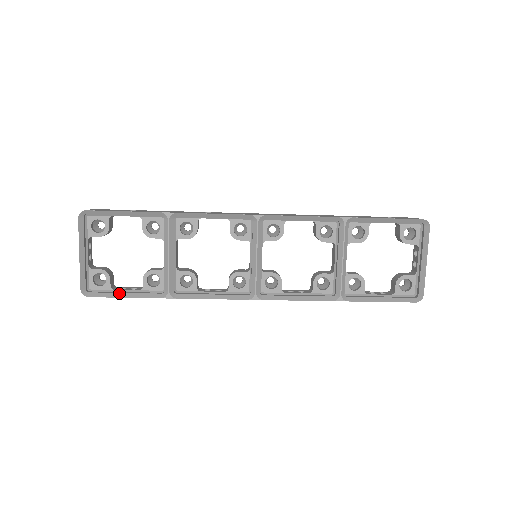
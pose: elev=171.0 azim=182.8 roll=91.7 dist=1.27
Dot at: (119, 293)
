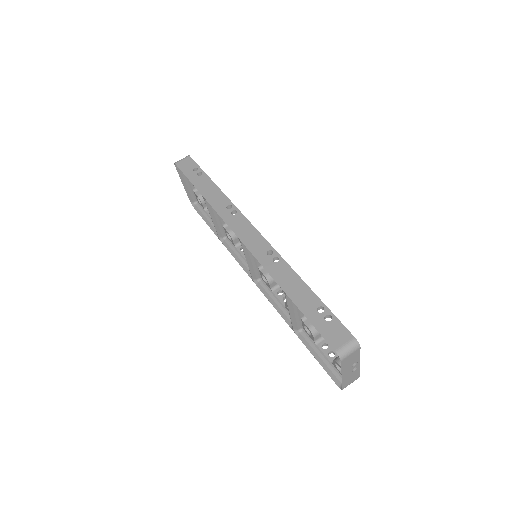
Dot at: (204, 216)
